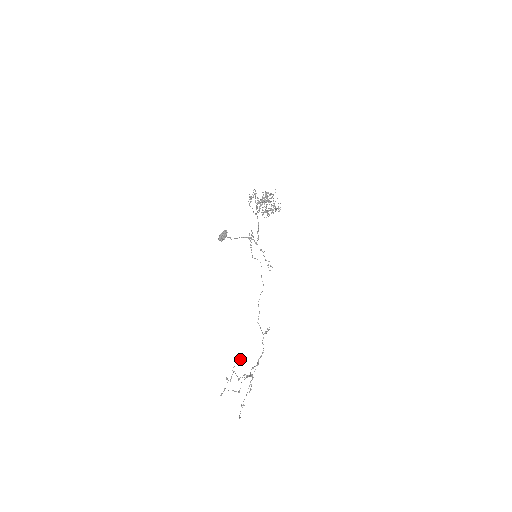
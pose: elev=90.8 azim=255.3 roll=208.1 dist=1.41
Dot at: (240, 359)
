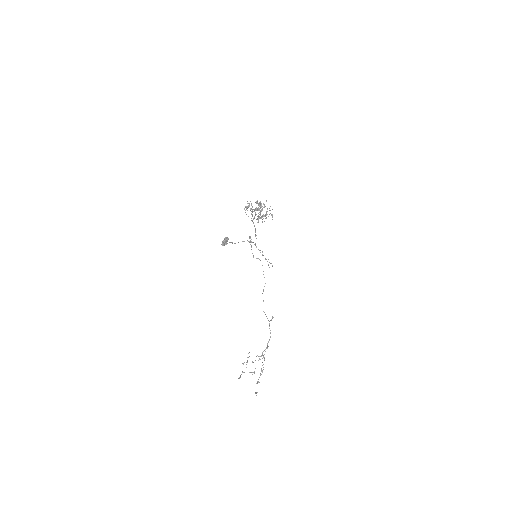
Dot at: occluded
